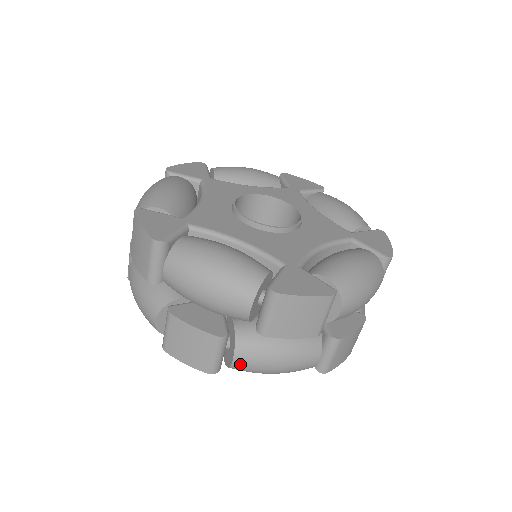
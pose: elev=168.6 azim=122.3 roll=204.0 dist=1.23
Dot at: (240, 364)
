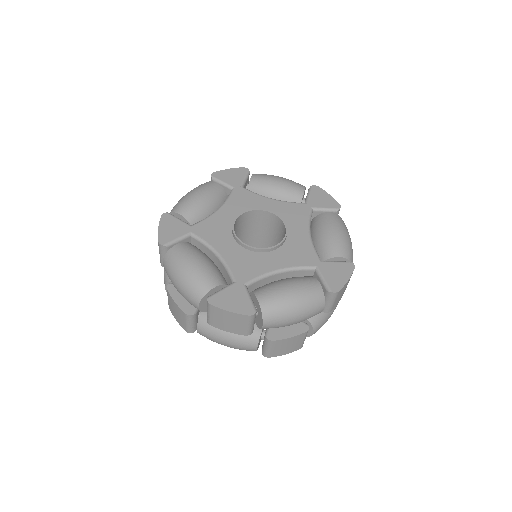
Dot at: (201, 334)
